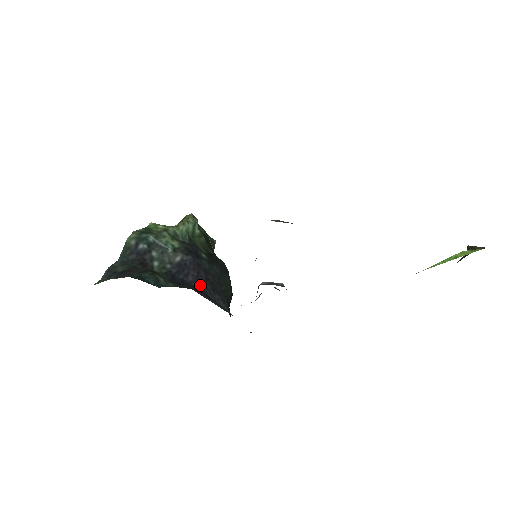
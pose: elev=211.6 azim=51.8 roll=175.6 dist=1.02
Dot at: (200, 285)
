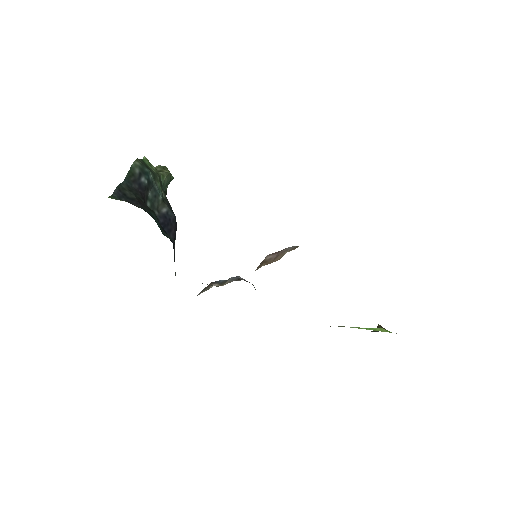
Dot at: occluded
